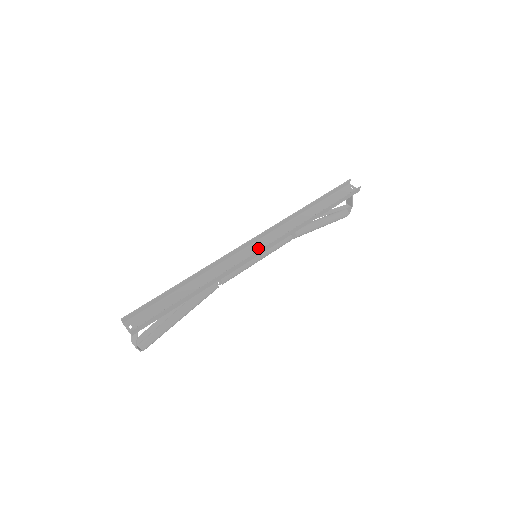
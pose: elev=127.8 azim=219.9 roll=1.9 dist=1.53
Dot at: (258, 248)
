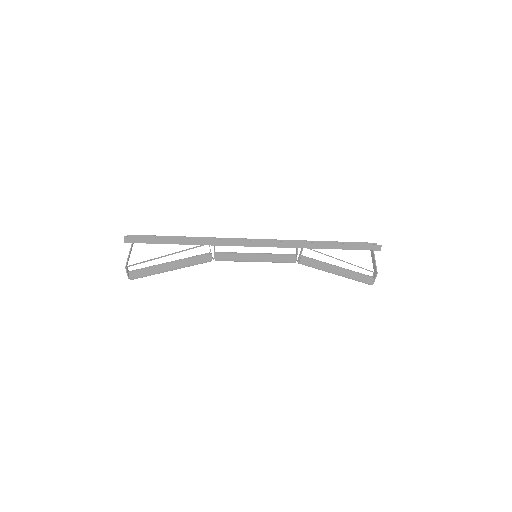
Dot at: occluded
